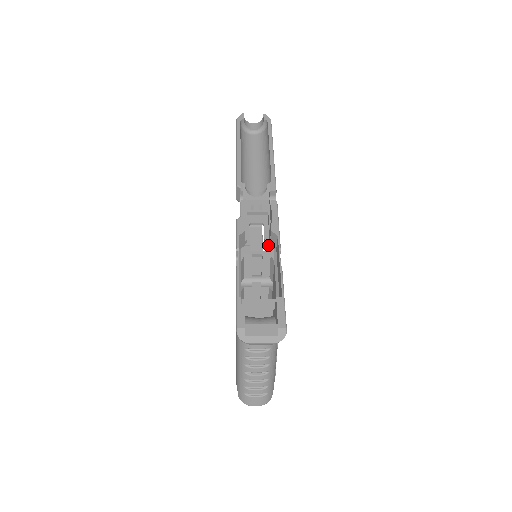
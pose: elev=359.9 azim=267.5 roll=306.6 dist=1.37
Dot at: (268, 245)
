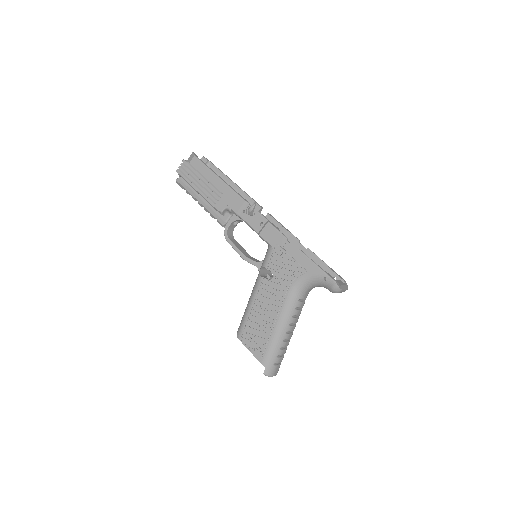
Dot at: occluded
